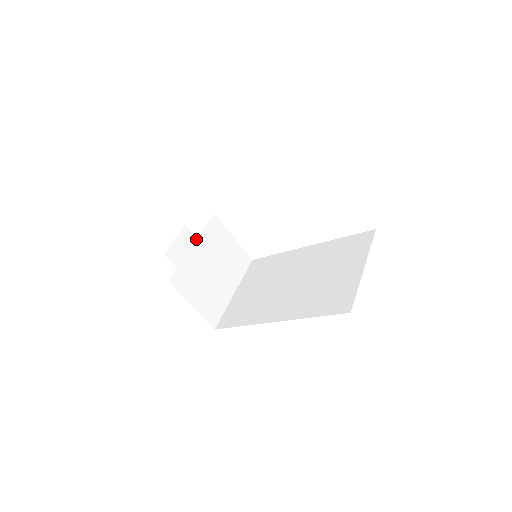
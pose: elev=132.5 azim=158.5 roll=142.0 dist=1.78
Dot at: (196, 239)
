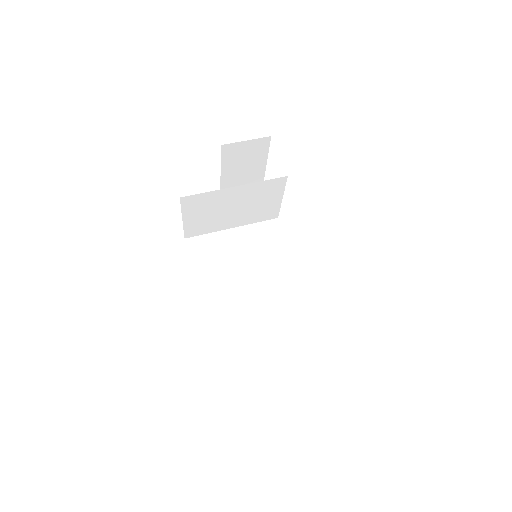
Dot at: (267, 151)
